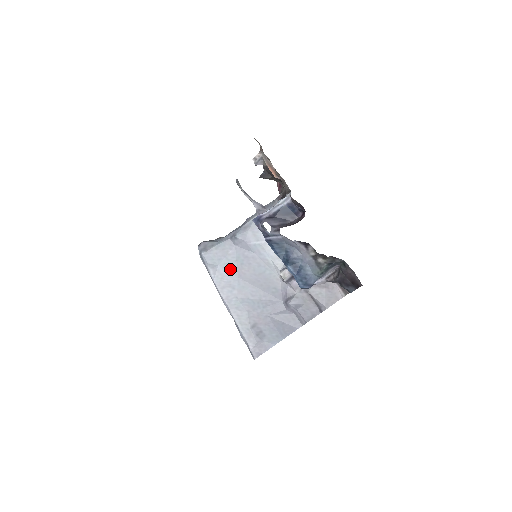
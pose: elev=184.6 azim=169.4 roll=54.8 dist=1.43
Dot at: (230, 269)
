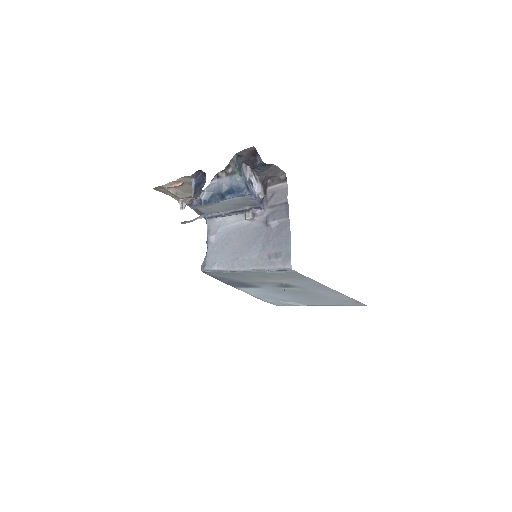
Dot at: (225, 254)
